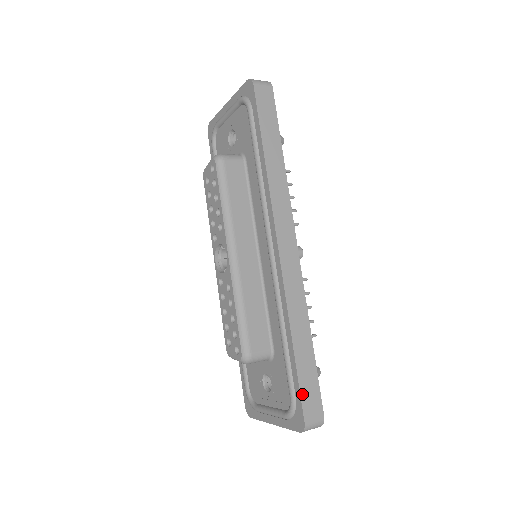
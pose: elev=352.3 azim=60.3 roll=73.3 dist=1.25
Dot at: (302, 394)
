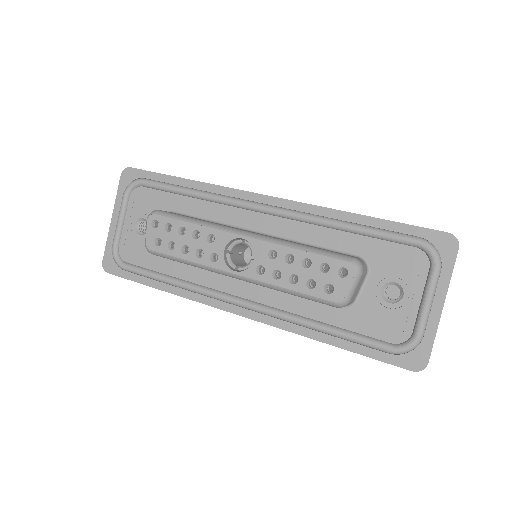
Dot at: (417, 226)
